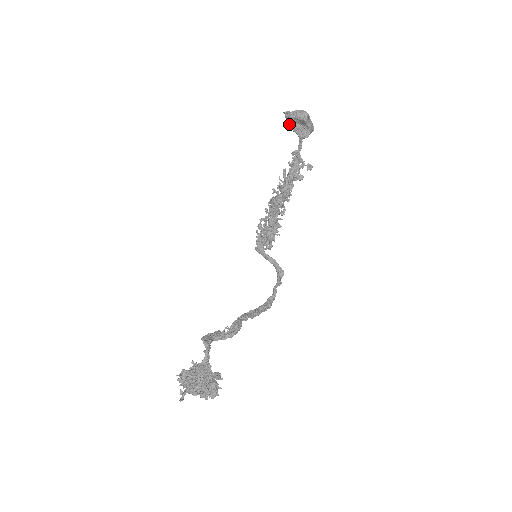
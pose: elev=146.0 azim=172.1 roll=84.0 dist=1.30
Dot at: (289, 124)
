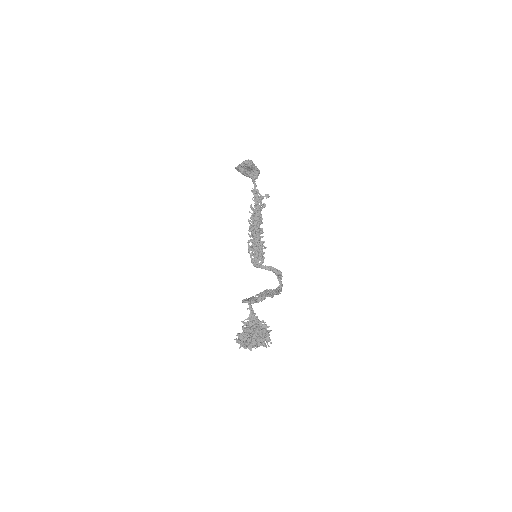
Dot at: (242, 172)
